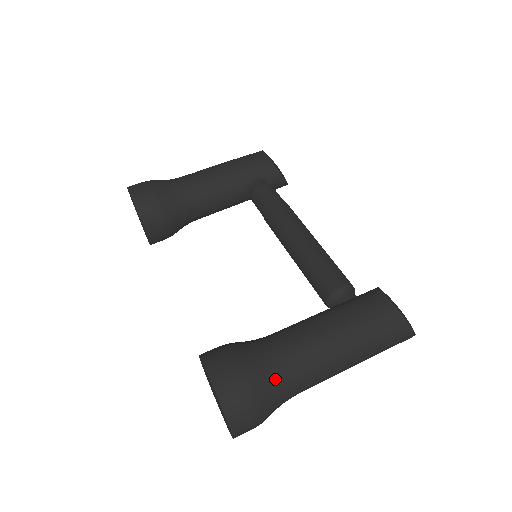
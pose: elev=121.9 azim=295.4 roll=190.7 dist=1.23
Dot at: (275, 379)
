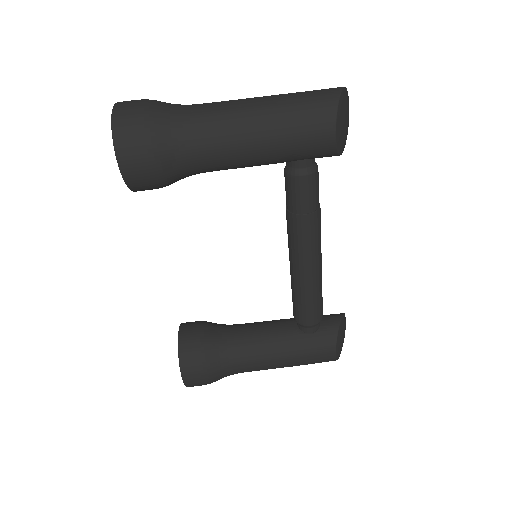
Dot at: occluded
